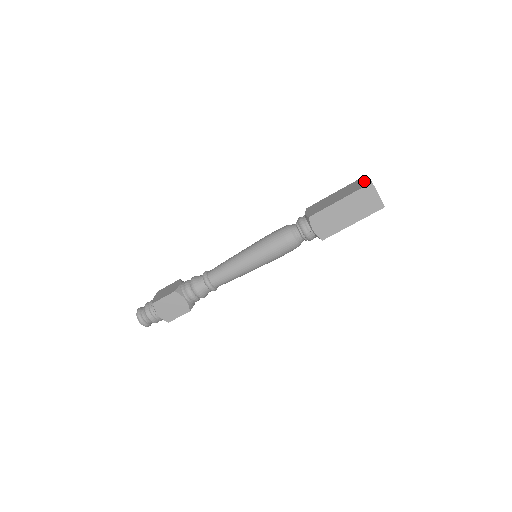
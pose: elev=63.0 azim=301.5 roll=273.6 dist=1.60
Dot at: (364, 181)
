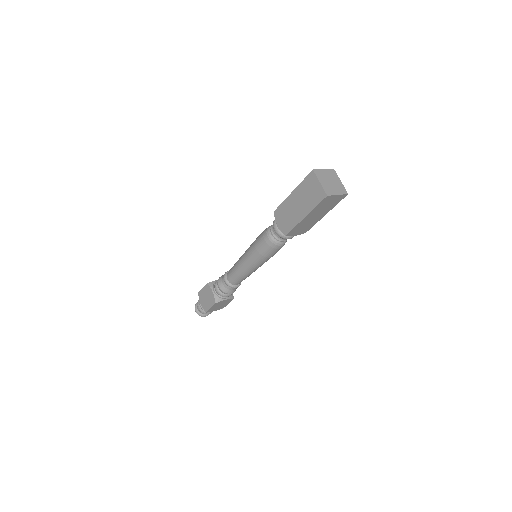
Dot at: (316, 187)
